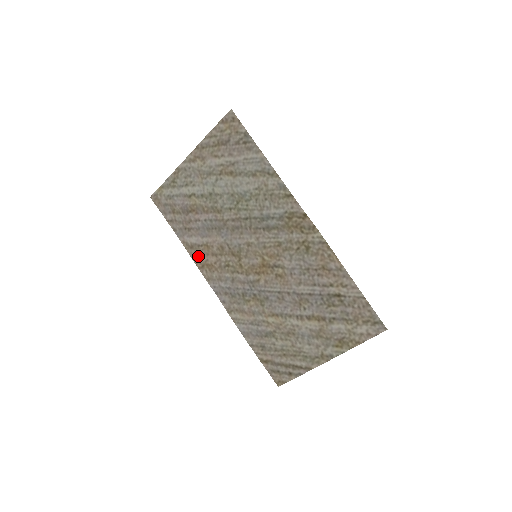
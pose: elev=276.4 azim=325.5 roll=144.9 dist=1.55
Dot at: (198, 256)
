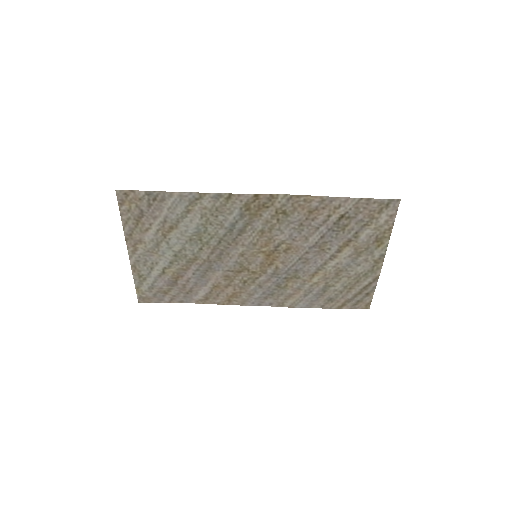
Dot at: (218, 299)
